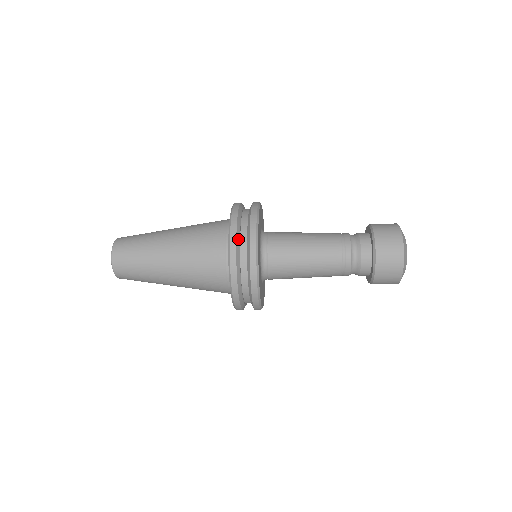
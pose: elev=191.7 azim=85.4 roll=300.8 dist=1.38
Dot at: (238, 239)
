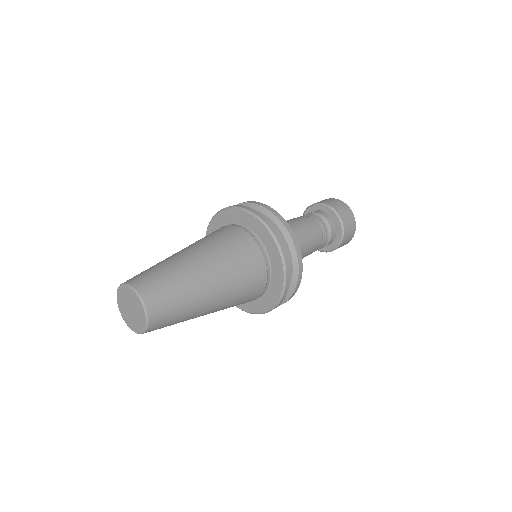
Dot at: (287, 259)
